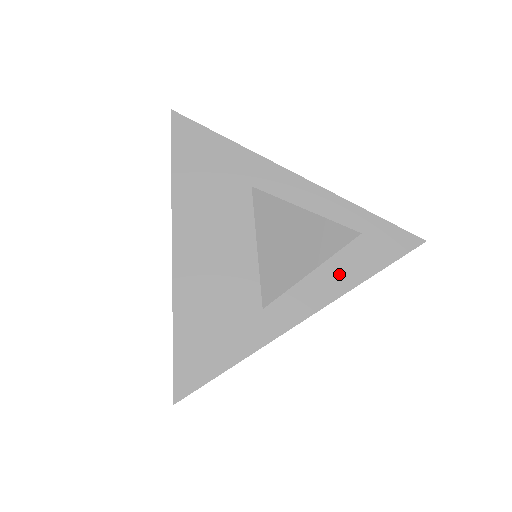
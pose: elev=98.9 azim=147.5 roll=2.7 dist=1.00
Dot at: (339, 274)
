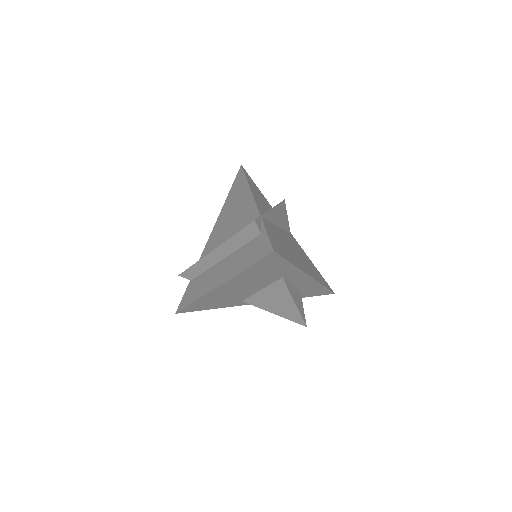
Dot at: occluded
